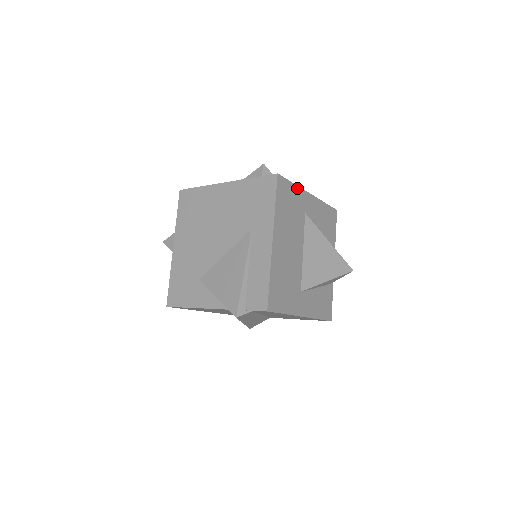
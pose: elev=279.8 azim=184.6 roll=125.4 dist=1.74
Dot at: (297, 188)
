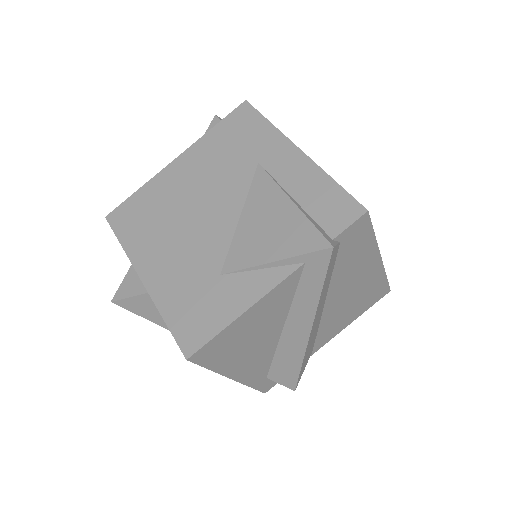
Dot at: occluded
